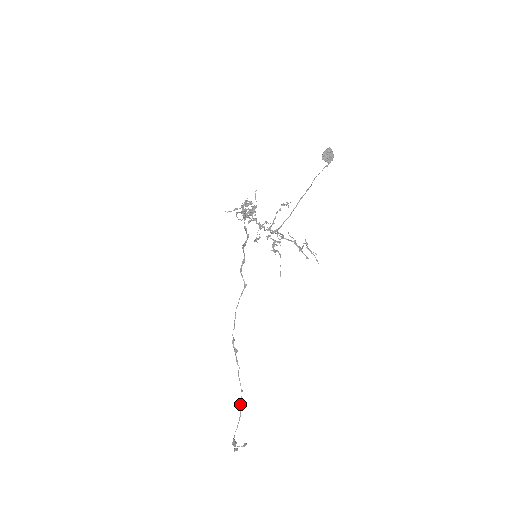
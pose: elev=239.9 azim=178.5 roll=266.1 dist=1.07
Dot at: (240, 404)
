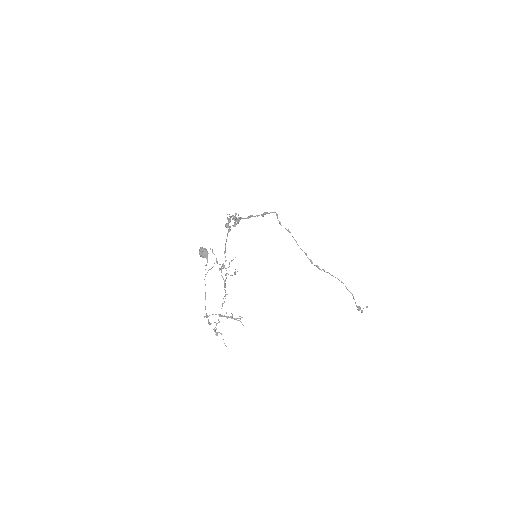
Dot at: occluded
